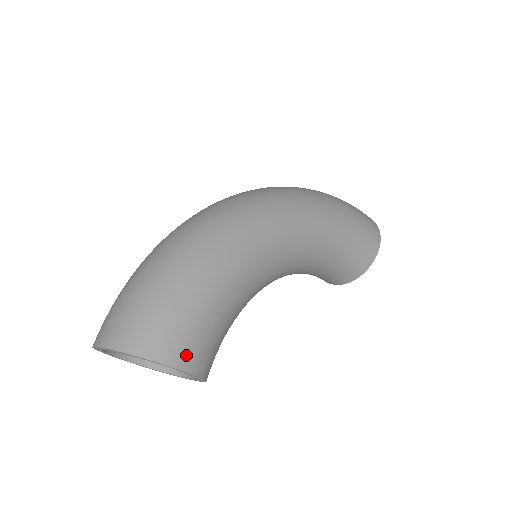
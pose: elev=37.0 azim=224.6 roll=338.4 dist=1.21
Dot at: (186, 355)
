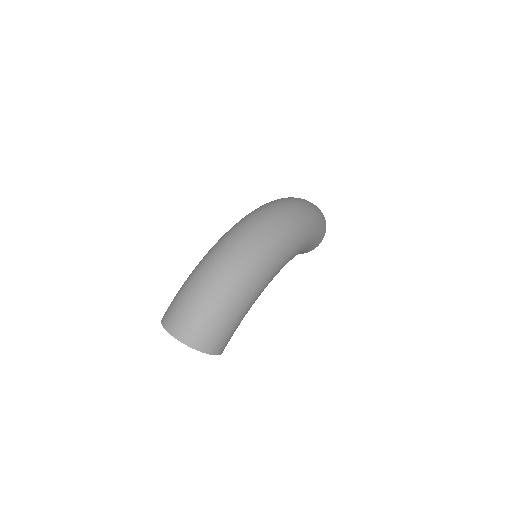
Dot at: (224, 347)
